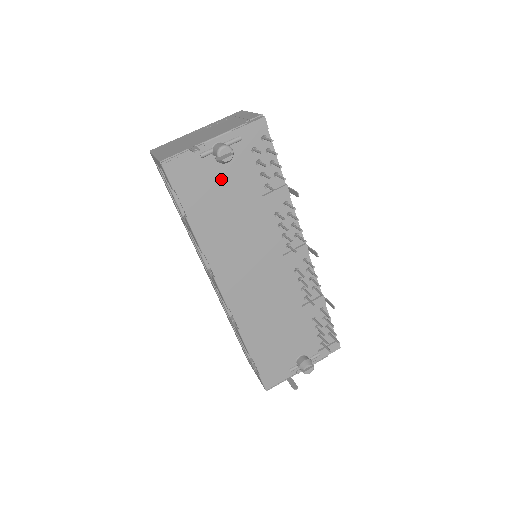
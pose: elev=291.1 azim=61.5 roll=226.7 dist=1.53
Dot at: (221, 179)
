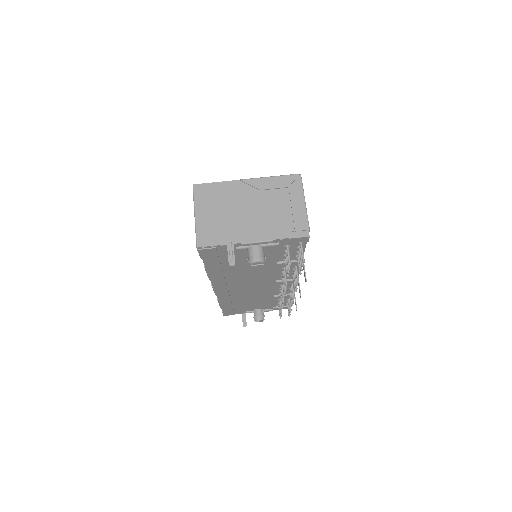
Dot at: (247, 256)
